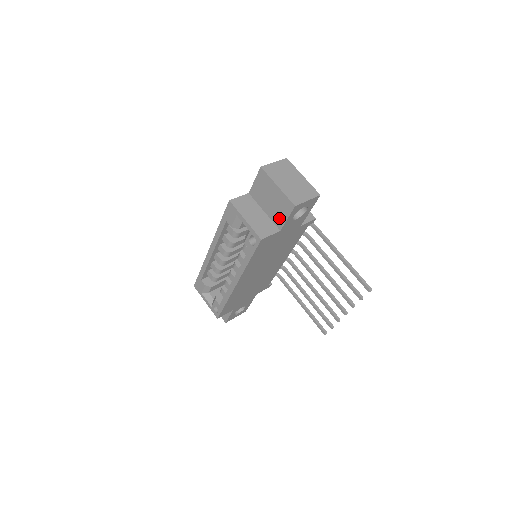
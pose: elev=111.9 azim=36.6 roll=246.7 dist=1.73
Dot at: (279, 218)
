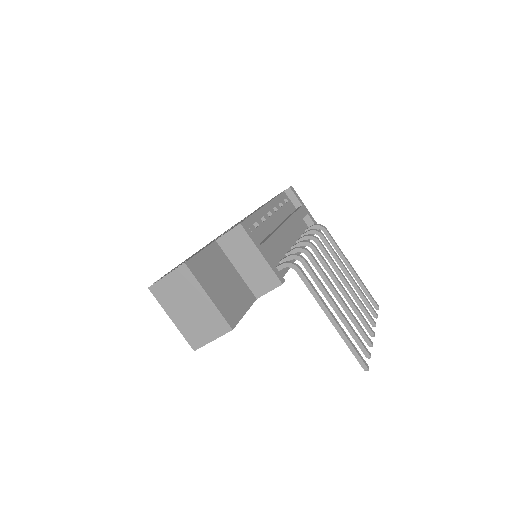
Dot at: occluded
